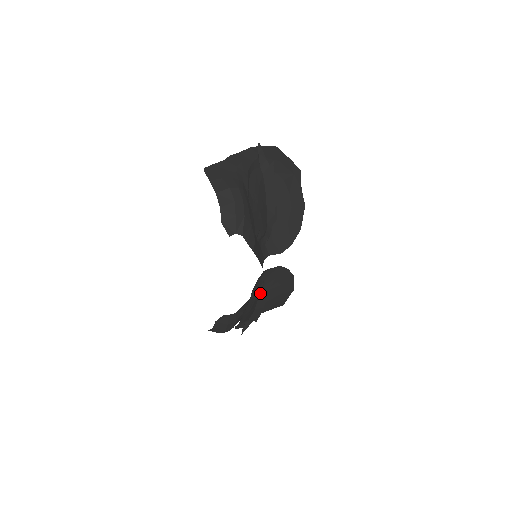
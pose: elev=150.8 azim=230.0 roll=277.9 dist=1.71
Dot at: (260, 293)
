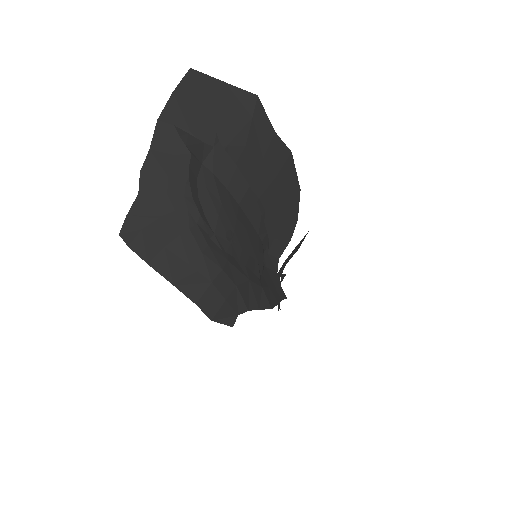
Dot at: occluded
